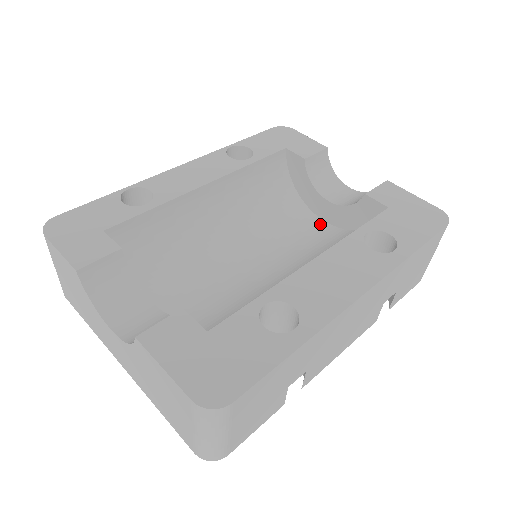
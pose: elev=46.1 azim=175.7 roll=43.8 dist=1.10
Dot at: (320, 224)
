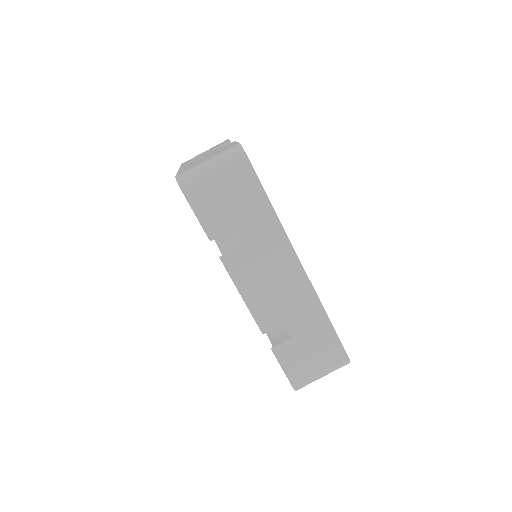
Dot at: occluded
